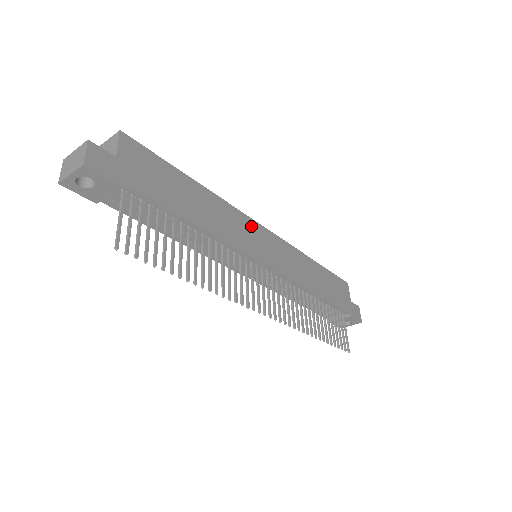
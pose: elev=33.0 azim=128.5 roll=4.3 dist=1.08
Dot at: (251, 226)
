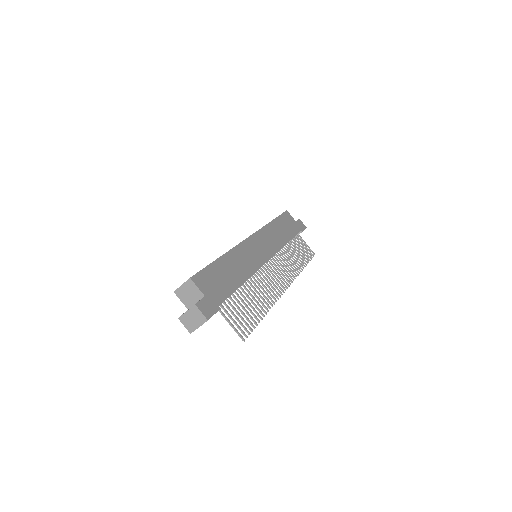
Dot at: (248, 245)
